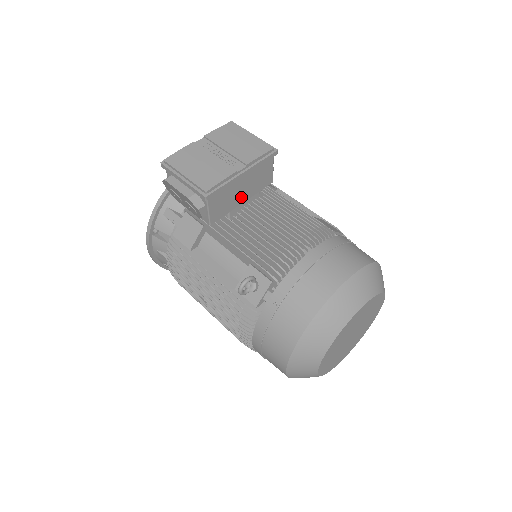
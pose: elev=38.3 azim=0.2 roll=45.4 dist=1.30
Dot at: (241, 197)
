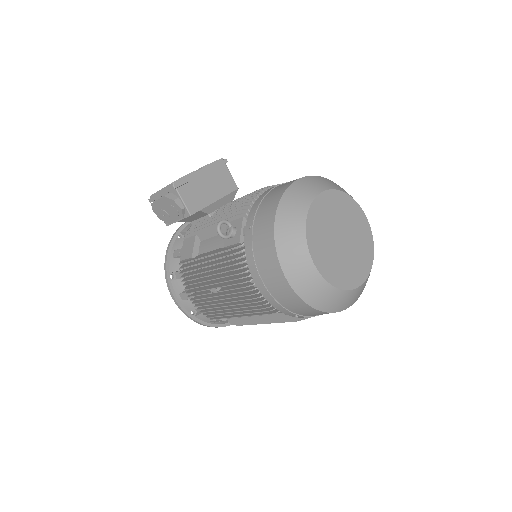
Dot at: (211, 196)
